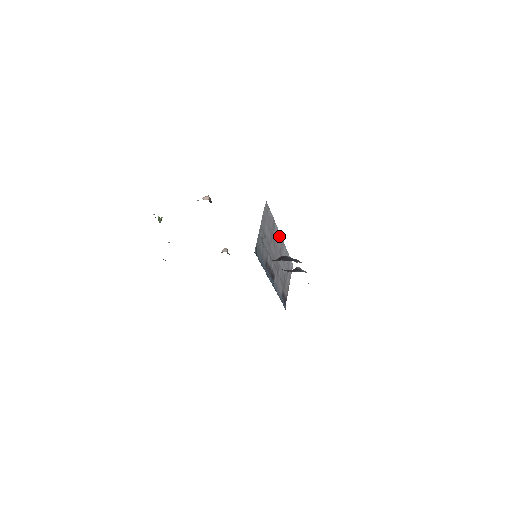
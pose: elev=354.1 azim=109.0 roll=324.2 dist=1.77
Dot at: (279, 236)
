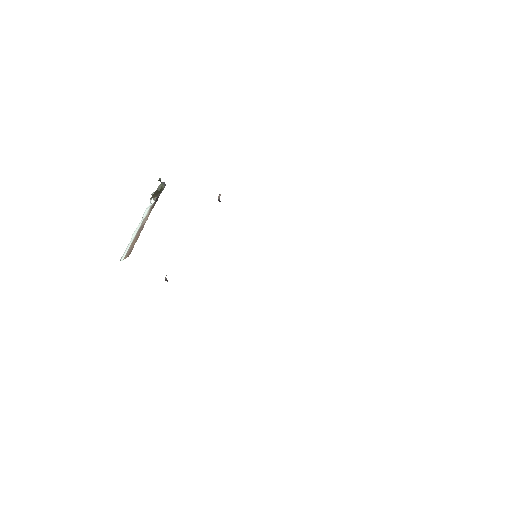
Dot at: occluded
